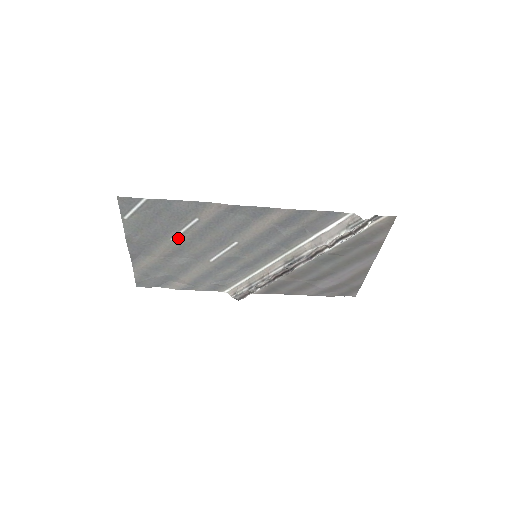
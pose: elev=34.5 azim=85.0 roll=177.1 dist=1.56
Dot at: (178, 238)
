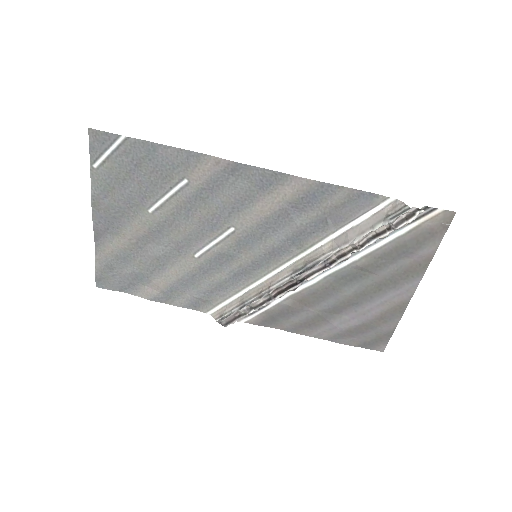
Dot at: (158, 210)
